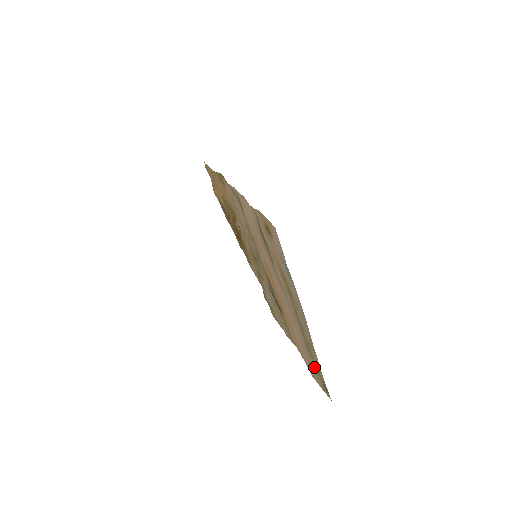
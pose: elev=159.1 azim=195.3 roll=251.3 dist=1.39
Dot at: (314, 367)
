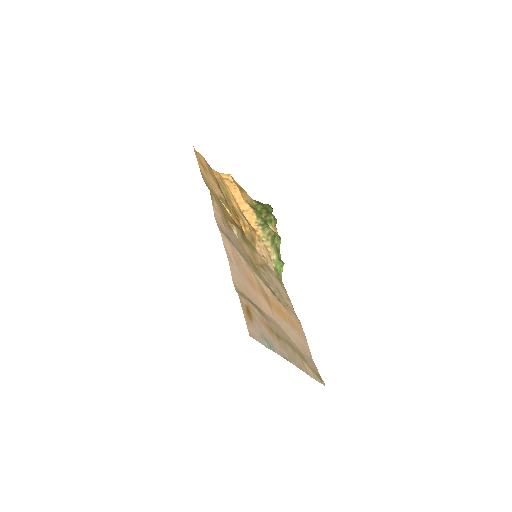
Dot at: (309, 364)
